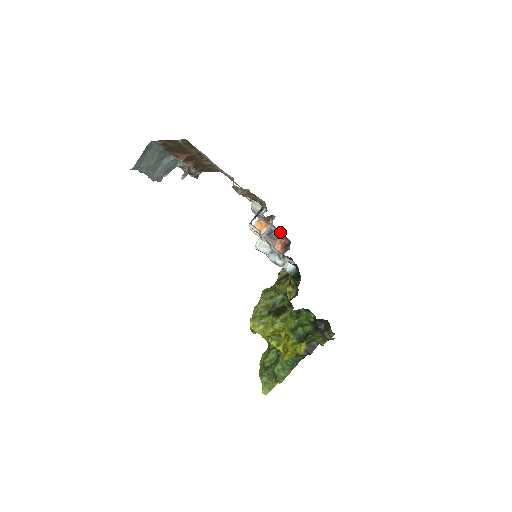
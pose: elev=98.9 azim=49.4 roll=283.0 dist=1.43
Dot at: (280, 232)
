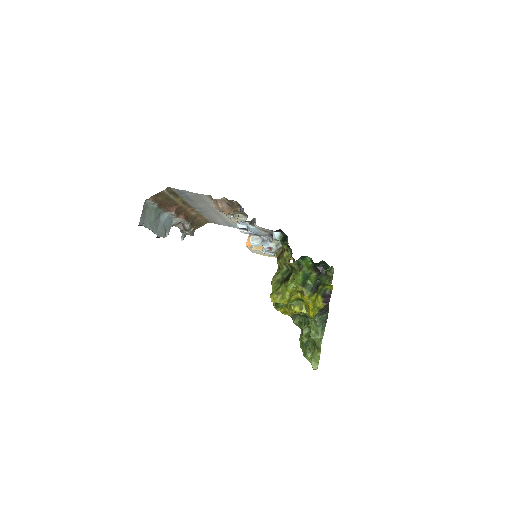
Dot at: occluded
